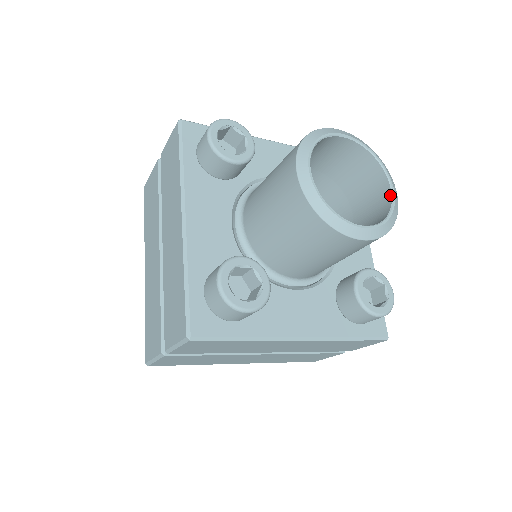
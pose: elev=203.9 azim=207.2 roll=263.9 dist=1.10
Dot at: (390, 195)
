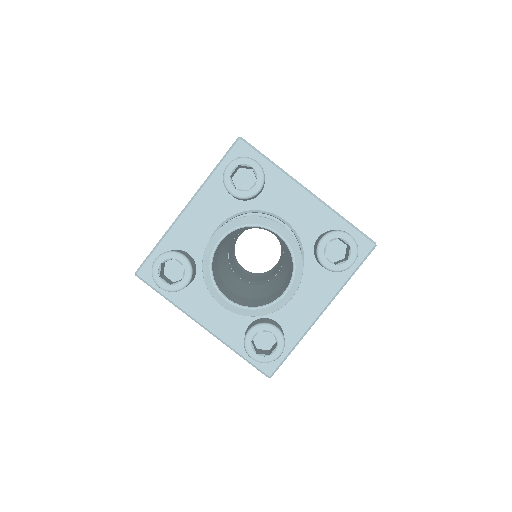
Dot at: occluded
